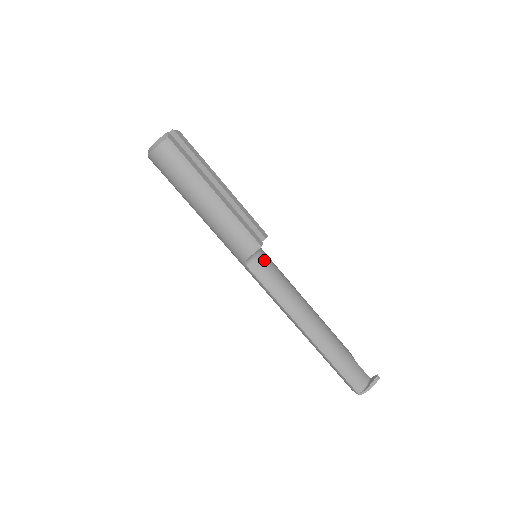
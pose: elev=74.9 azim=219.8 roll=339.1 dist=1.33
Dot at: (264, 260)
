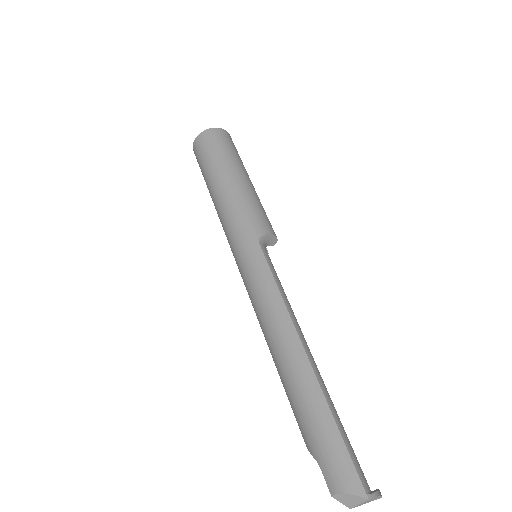
Dot at: occluded
